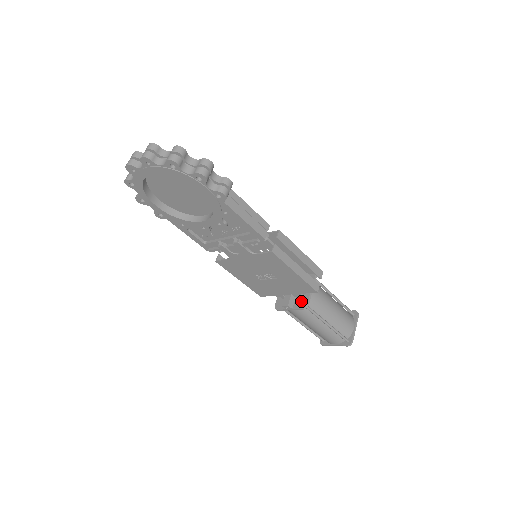
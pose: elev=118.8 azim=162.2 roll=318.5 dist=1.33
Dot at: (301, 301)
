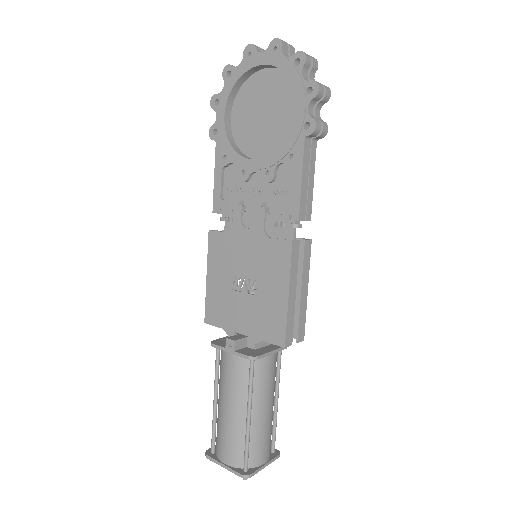
Dot at: (252, 351)
